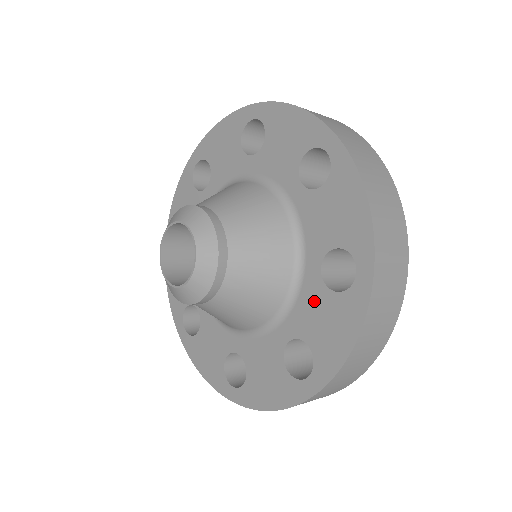
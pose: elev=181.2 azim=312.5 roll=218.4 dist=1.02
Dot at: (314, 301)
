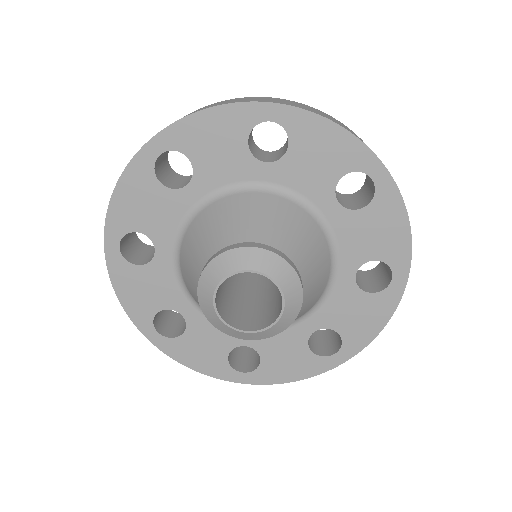
Dot at: (353, 229)
